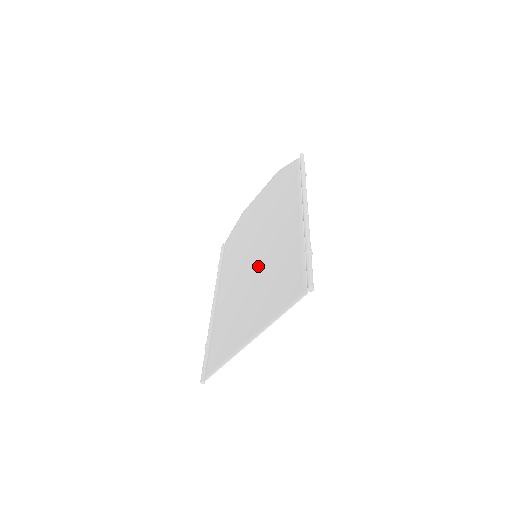
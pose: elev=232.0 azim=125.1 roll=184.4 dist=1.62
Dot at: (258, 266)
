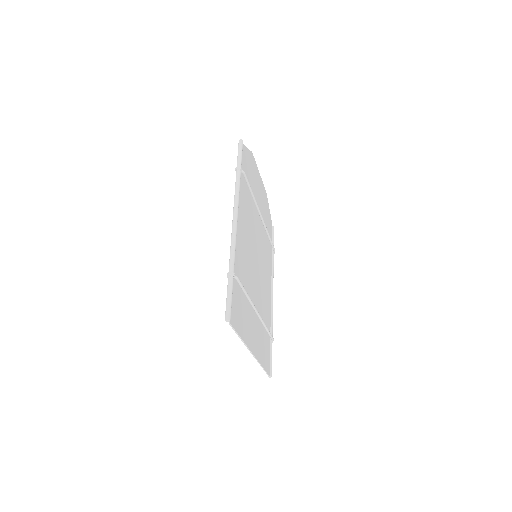
Dot at: occluded
